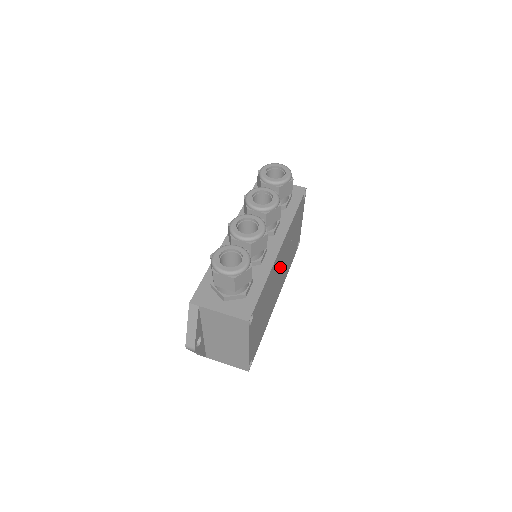
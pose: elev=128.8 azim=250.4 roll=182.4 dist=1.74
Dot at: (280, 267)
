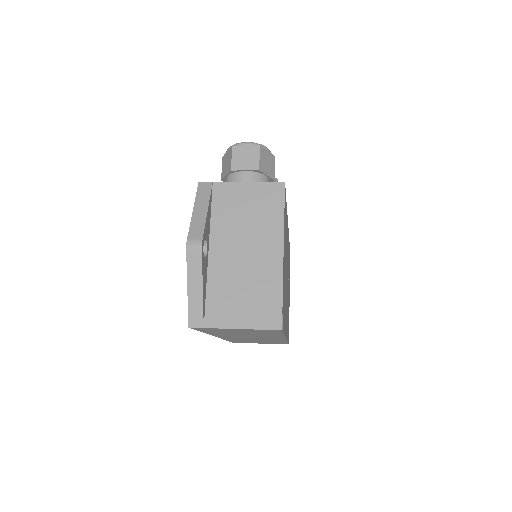
Dot at: occluded
